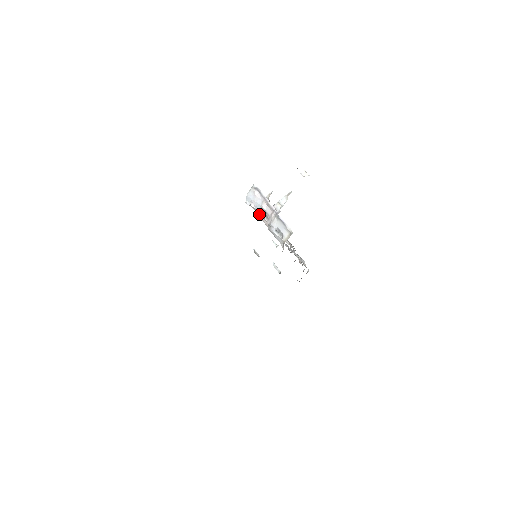
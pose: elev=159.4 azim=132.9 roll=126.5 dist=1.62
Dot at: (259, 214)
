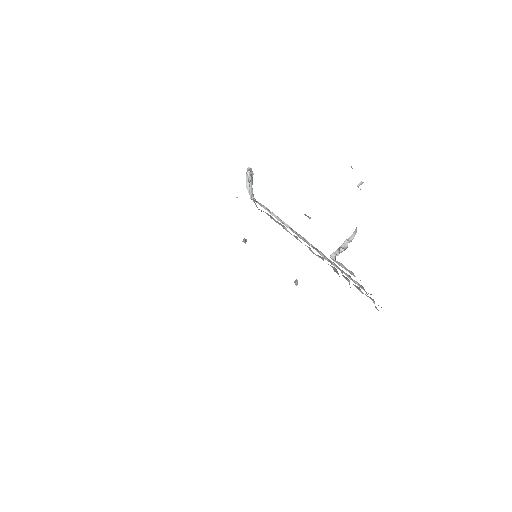
Dot at: occluded
